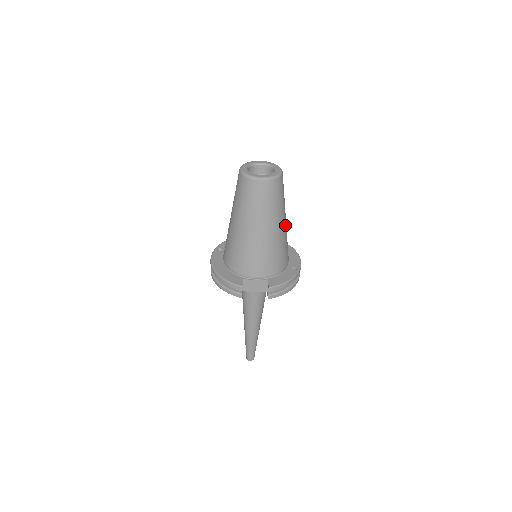
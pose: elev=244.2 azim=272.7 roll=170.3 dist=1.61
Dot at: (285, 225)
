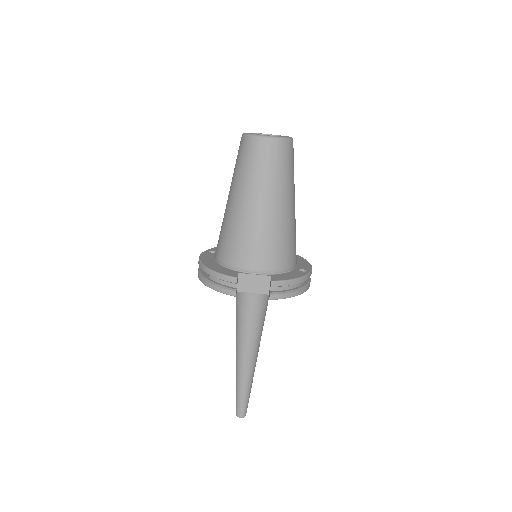
Dot at: (294, 209)
